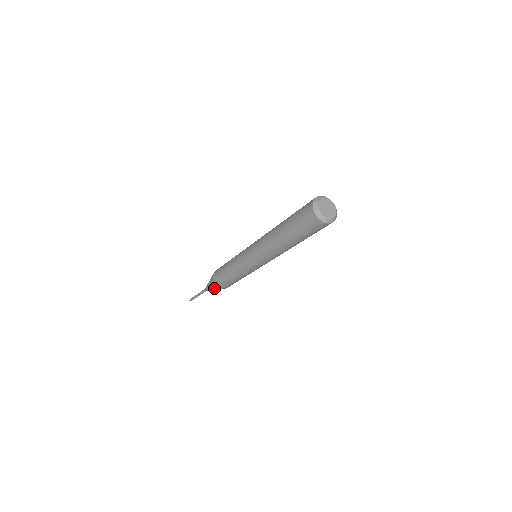
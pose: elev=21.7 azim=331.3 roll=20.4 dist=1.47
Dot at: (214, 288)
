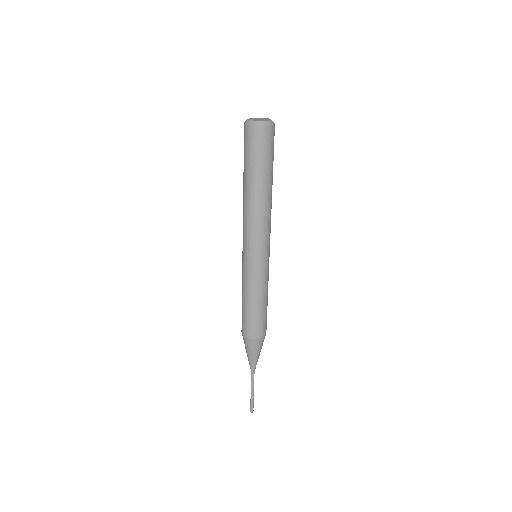
Dot at: (247, 347)
